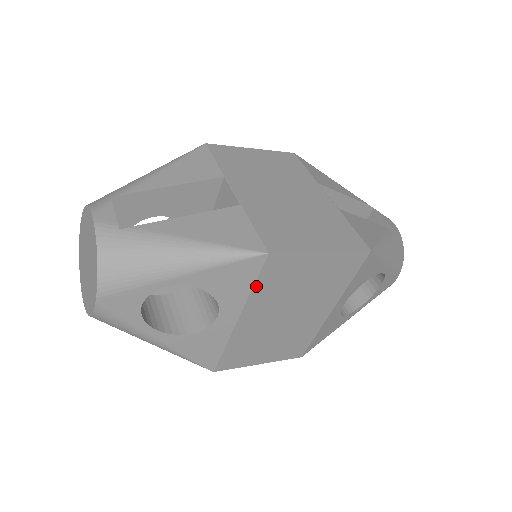
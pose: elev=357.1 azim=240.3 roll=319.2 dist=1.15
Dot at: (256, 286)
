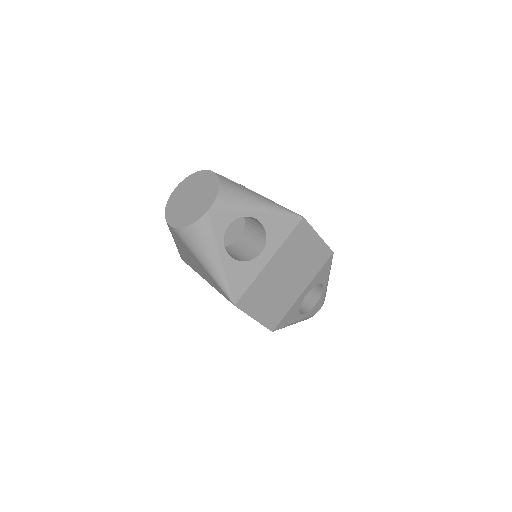
Dot at: (288, 238)
